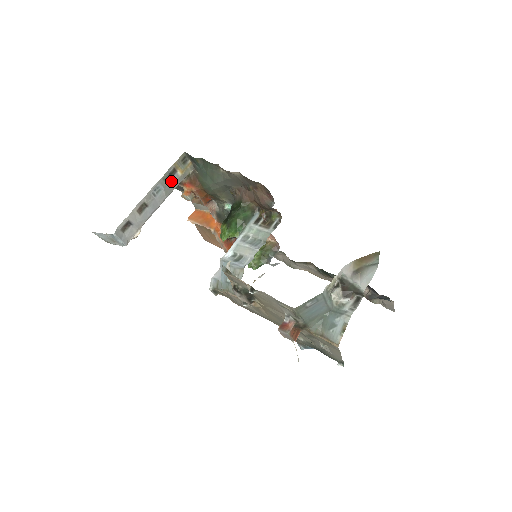
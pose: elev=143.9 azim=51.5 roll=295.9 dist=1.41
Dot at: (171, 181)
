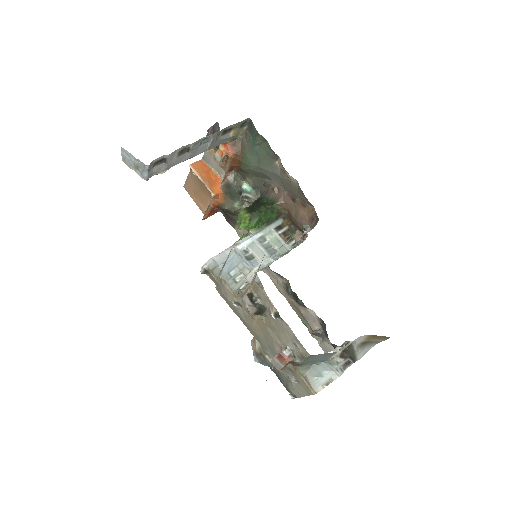
Dot at: (221, 138)
